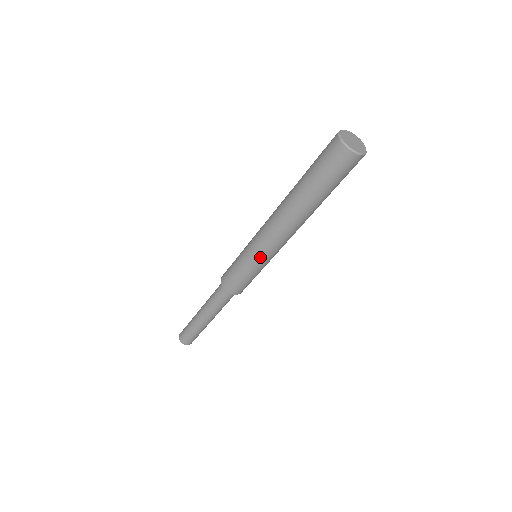
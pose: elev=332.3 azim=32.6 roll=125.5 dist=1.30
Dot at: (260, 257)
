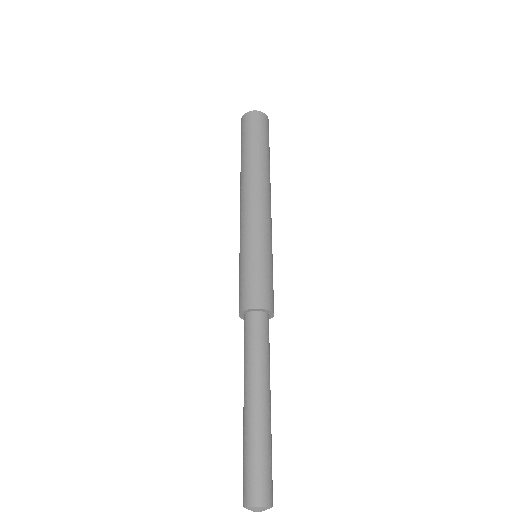
Dot at: (242, 238)
